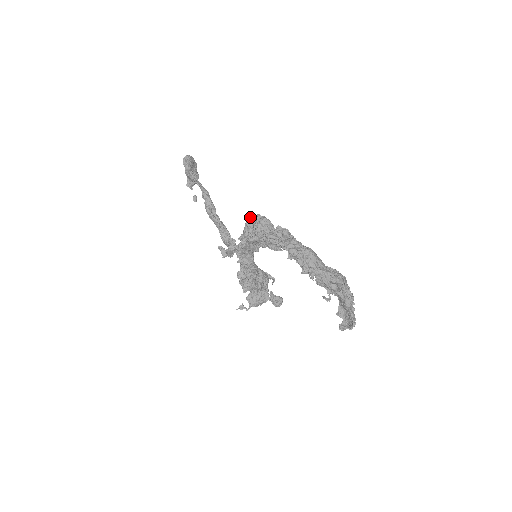
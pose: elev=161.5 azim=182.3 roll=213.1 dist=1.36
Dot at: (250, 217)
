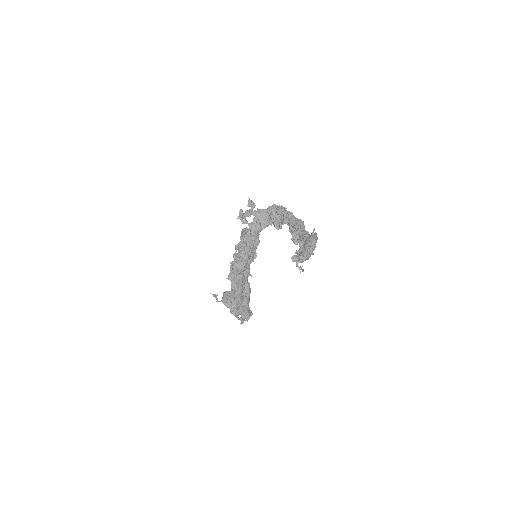
Dot at: (274, 204)
